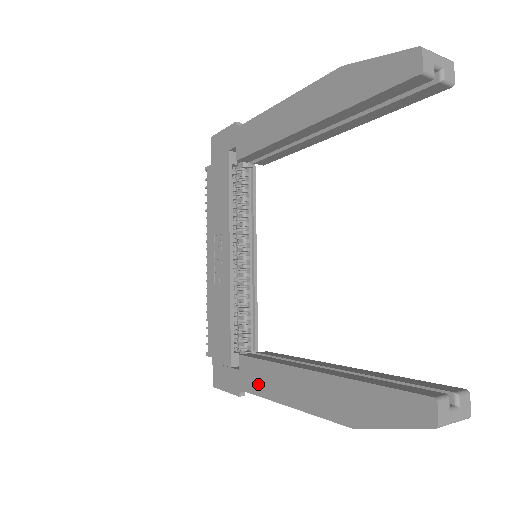
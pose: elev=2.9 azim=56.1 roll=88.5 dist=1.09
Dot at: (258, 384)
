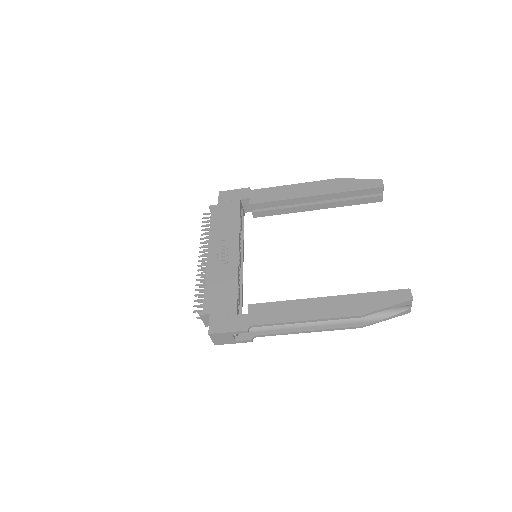
Dot at: (272, 316)
